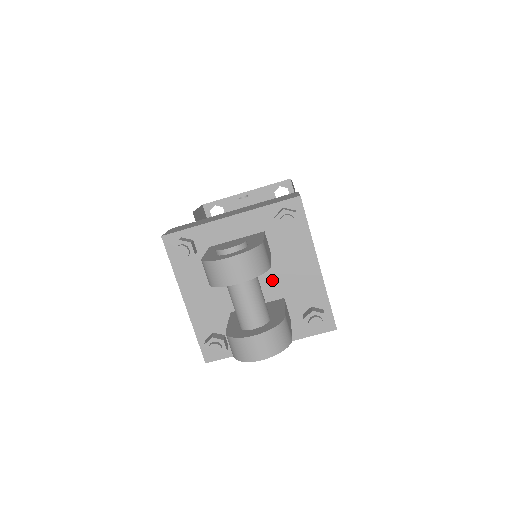
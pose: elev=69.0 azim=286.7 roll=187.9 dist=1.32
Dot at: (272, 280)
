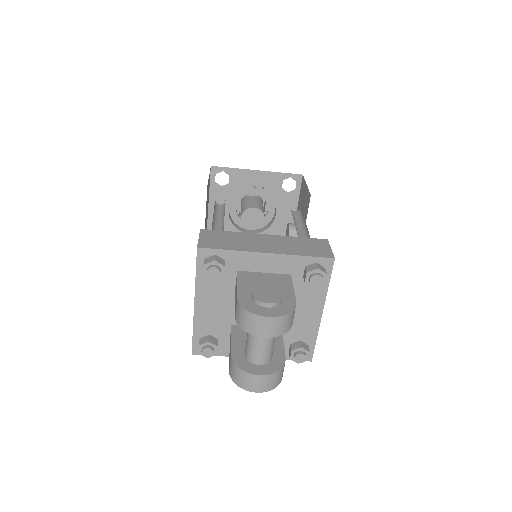
Dot at: occluded
